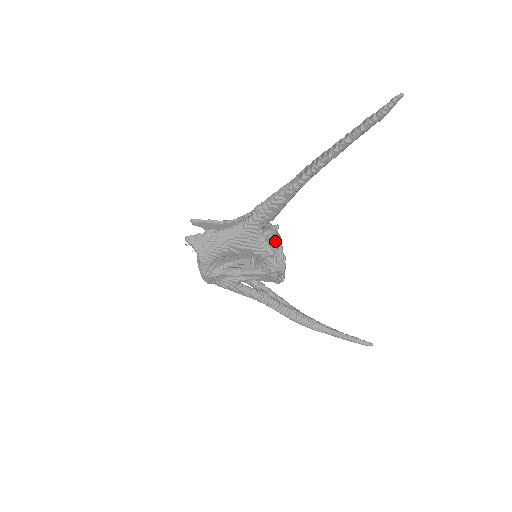
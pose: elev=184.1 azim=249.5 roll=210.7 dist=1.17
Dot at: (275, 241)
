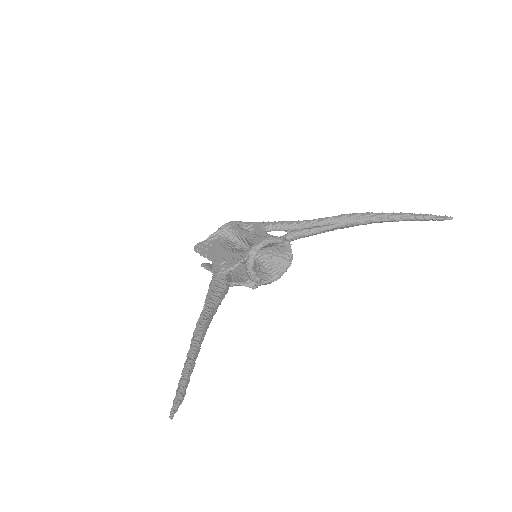
Dot at: (251, 274)
